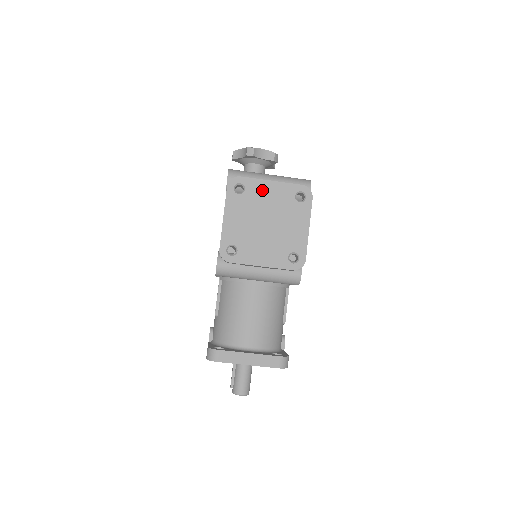
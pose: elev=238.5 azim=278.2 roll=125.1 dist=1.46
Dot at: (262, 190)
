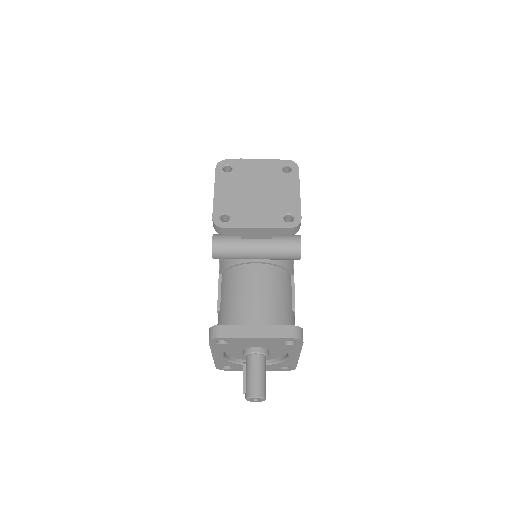
Dot at: (249, 167)
